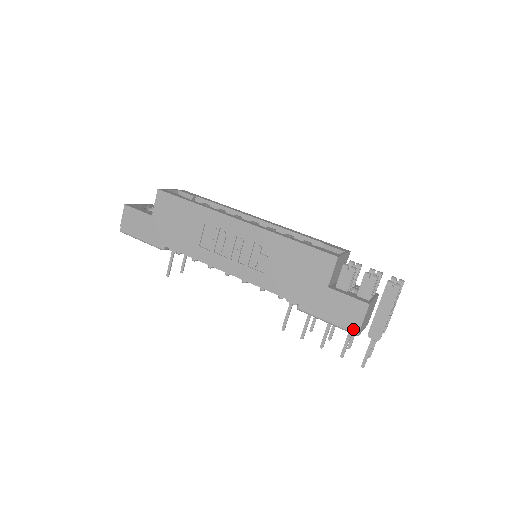
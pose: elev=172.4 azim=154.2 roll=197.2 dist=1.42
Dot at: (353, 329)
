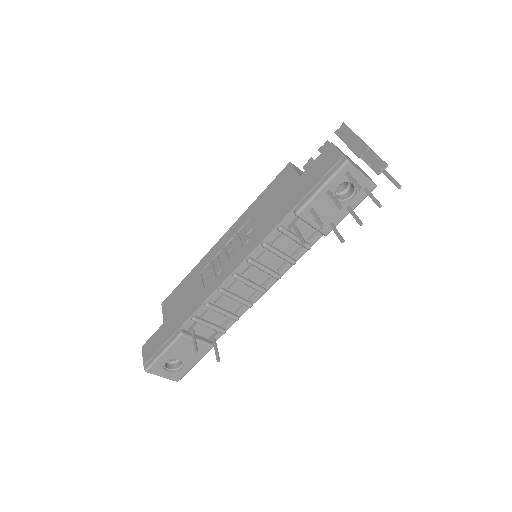
Dot at: (340, 163)
